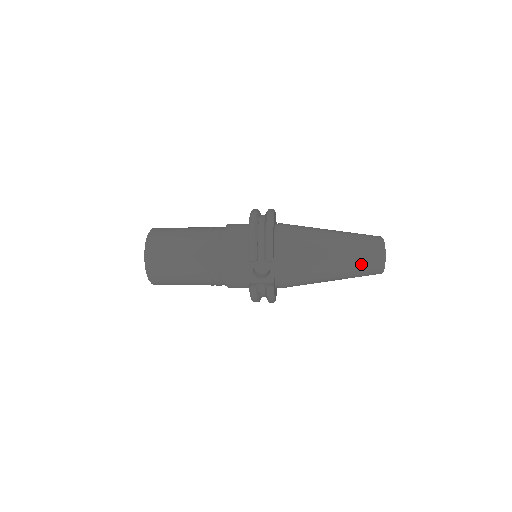
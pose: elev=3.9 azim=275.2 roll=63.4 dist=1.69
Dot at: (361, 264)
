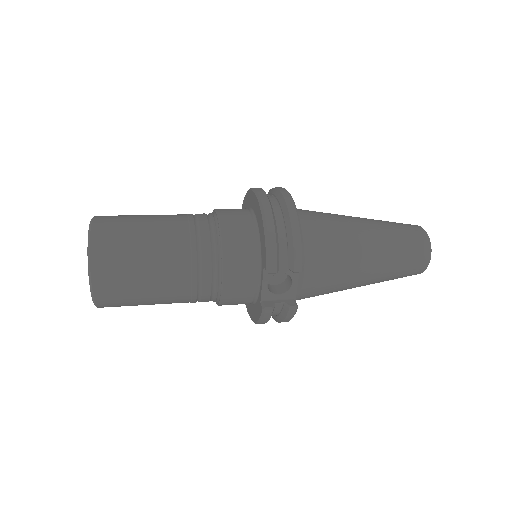
Dot at: (403, 265)
